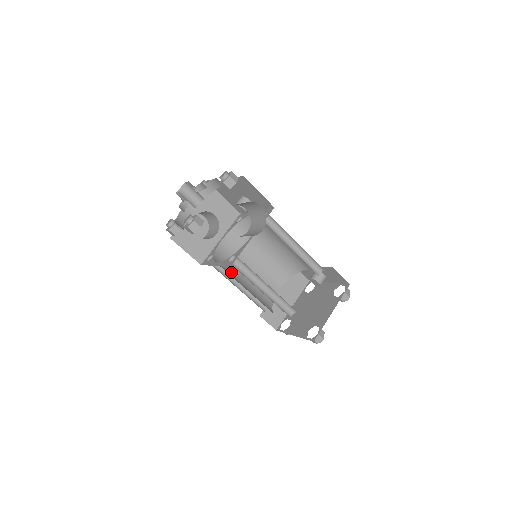
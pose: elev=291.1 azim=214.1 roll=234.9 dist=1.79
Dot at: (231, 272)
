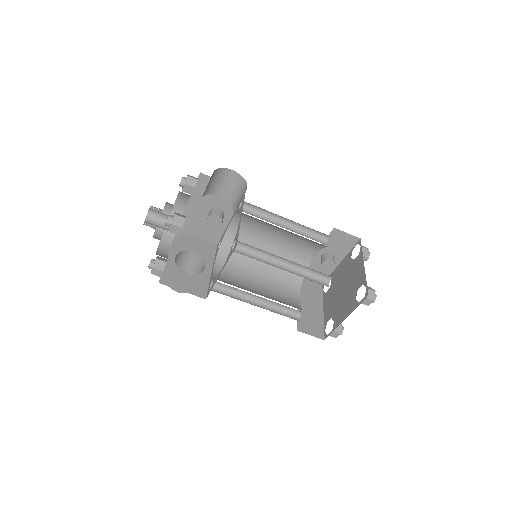
Dot at: (241, 288)
